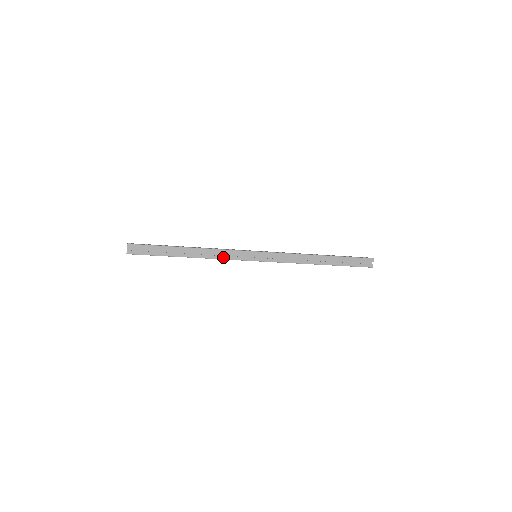
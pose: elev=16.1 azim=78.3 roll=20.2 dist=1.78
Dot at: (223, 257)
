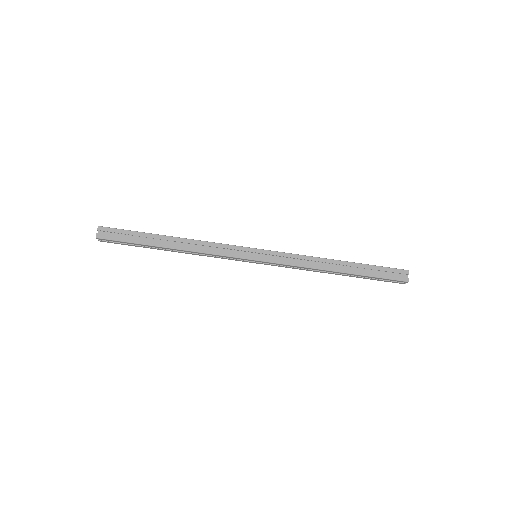
Dot at: (215, 243)
